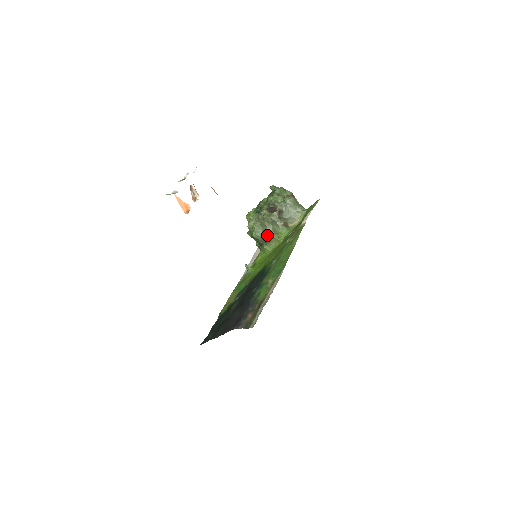
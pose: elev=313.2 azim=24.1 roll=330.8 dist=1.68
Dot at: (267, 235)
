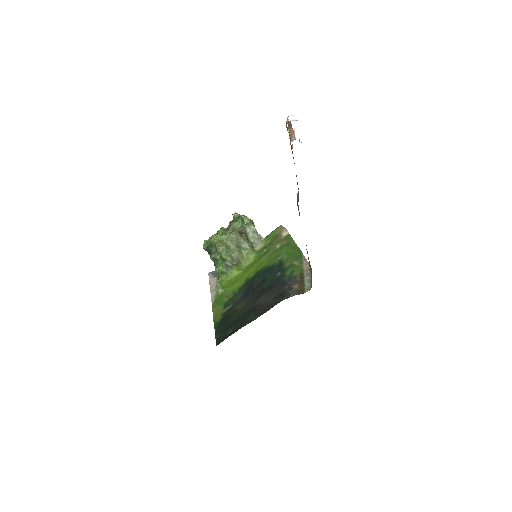
Dot at: (237, 255)
